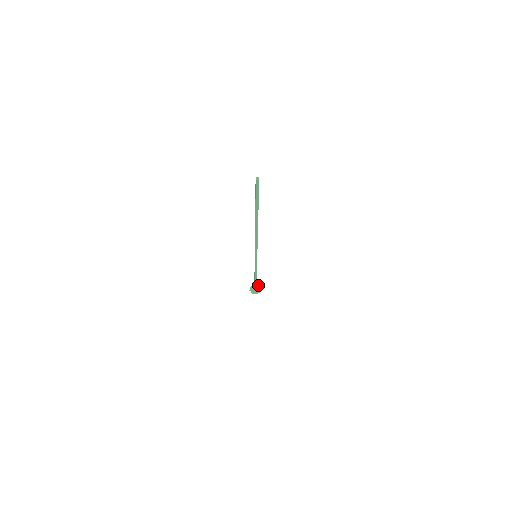
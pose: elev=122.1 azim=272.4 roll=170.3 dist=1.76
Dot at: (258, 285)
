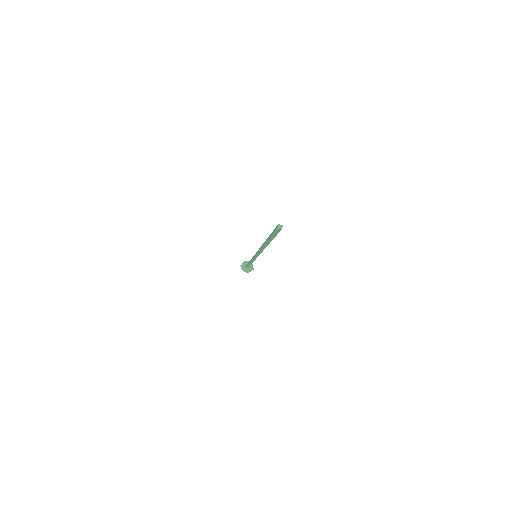
Dot at: occluded
